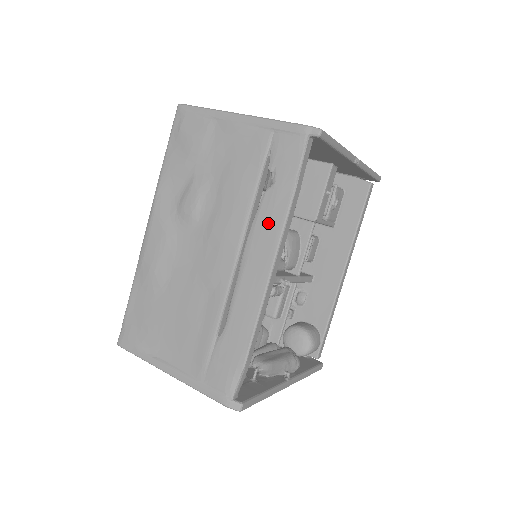
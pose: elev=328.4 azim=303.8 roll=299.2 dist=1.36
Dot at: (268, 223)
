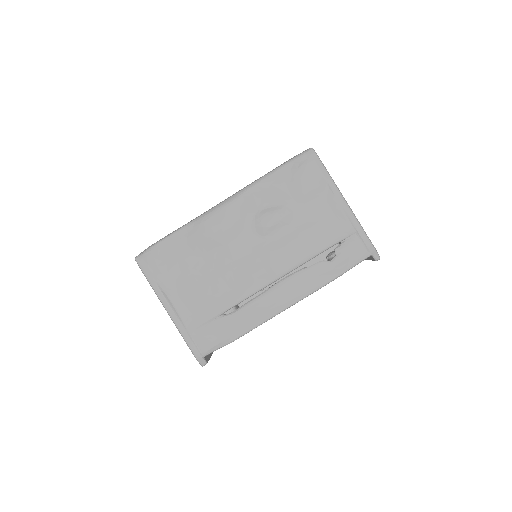
Dot at: (309, 280)
